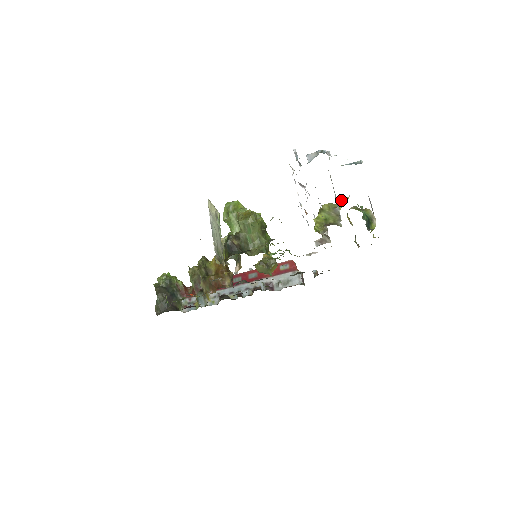
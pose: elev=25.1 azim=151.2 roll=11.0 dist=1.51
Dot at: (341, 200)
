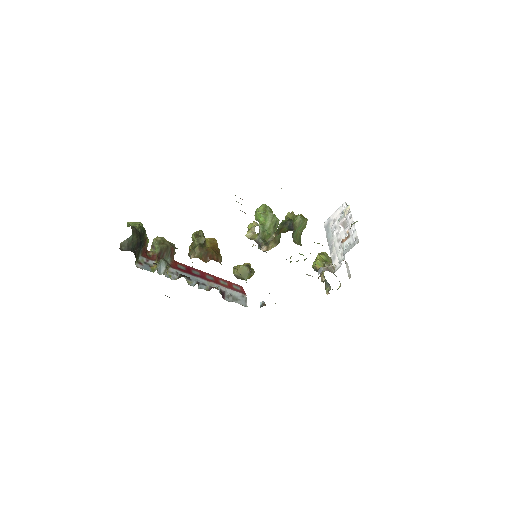
Dot at: occluded
